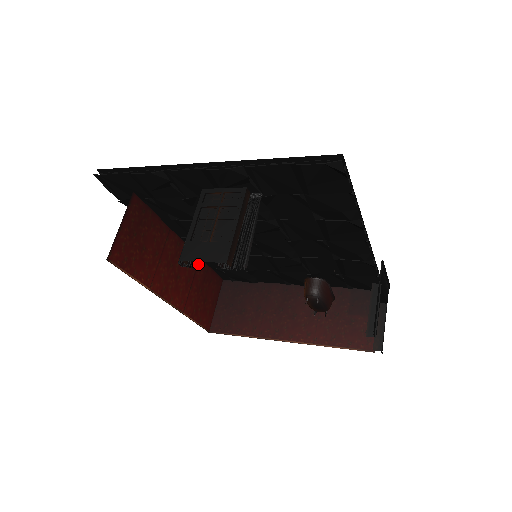
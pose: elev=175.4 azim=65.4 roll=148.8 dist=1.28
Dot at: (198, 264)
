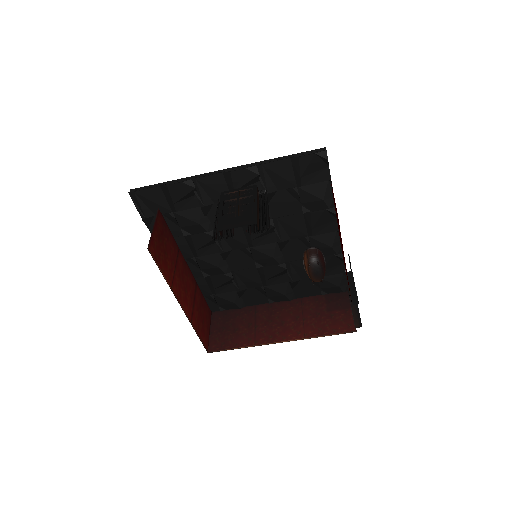
Dot at: (230, 235)
